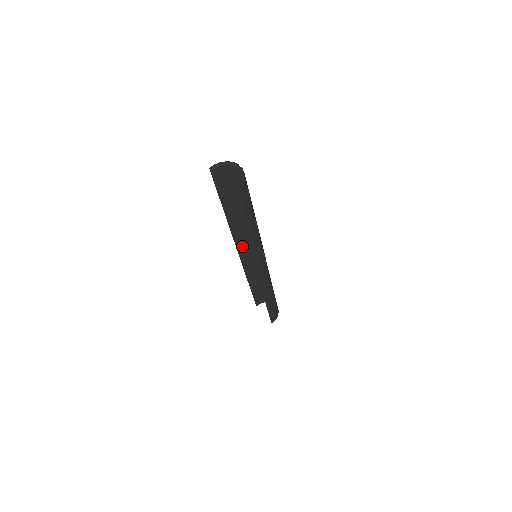
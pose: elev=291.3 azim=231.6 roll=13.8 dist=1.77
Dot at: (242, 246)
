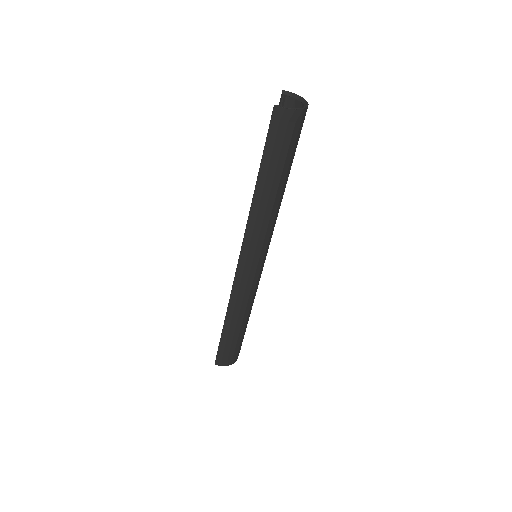
Dot at: occluded
